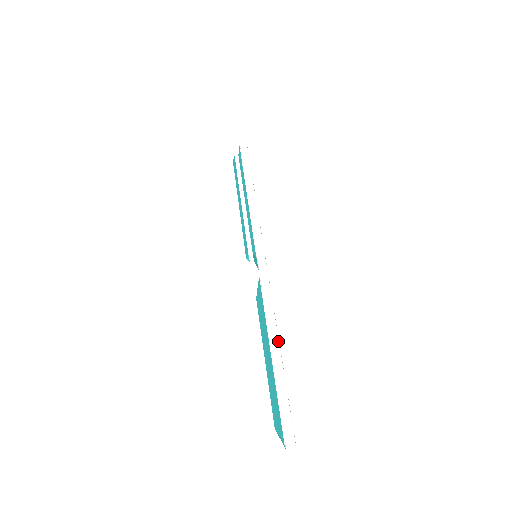
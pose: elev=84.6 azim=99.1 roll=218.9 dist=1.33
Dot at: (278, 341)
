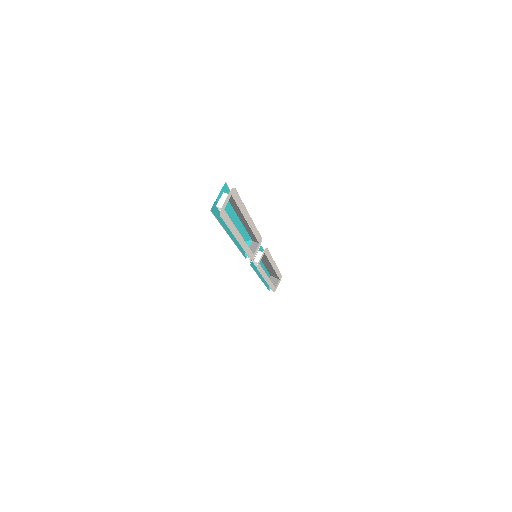
Dot at: (249, 226)
